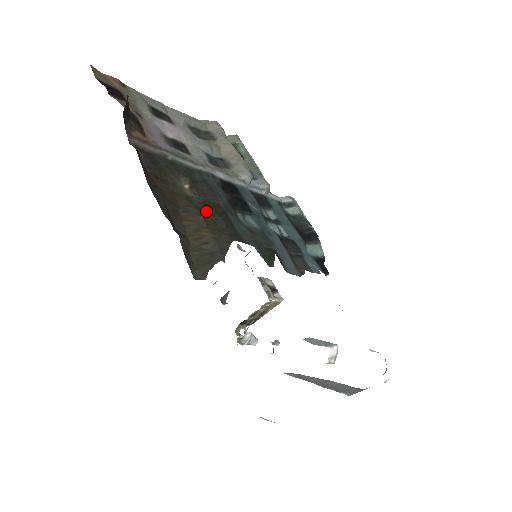
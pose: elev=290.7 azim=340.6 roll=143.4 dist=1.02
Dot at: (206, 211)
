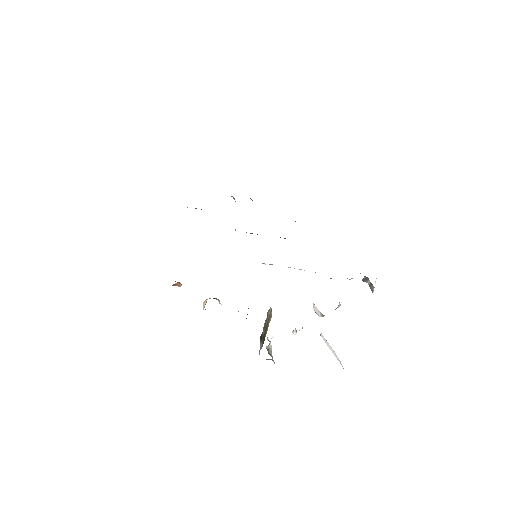
Dot at: occluded
